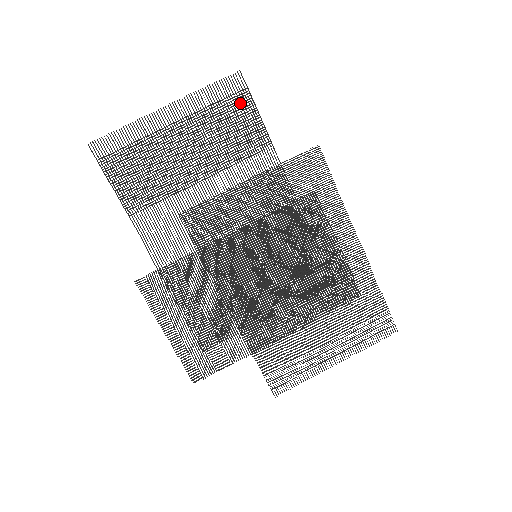
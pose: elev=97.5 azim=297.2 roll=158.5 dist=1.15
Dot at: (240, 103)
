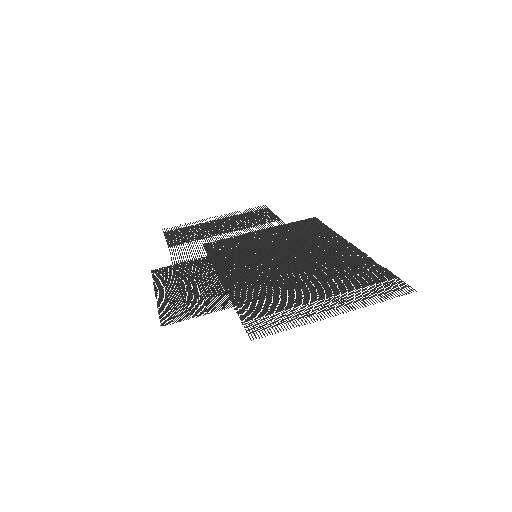
Dot at: (262, 211)
